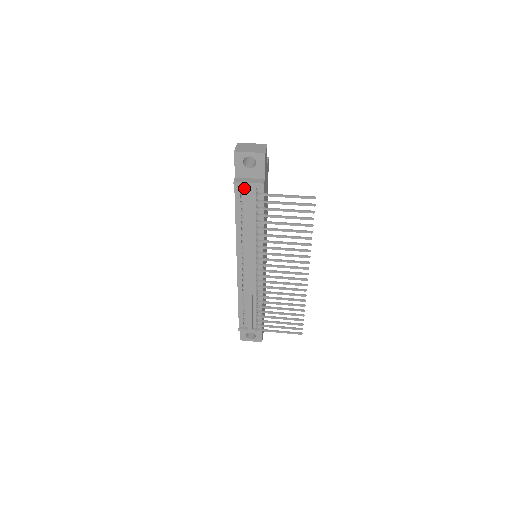
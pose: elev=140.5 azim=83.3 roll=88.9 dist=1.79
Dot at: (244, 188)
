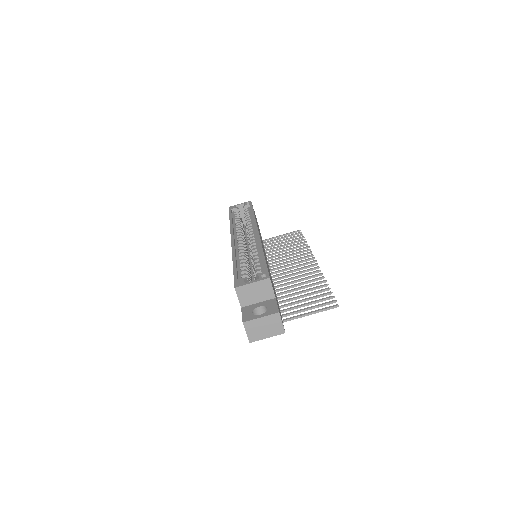
Dot at: occluded
